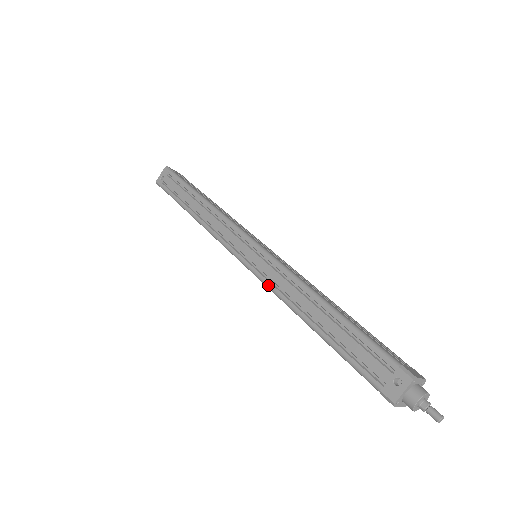
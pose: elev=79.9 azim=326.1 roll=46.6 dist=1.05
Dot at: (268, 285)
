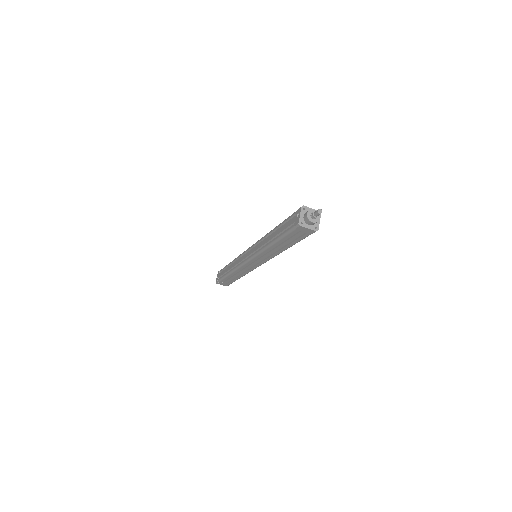
Dot at: (256, 253)
